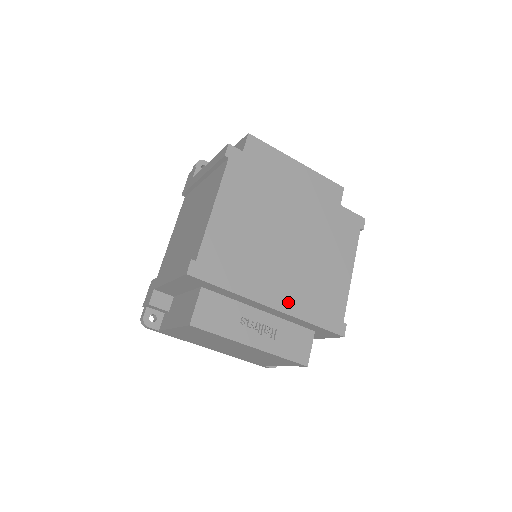
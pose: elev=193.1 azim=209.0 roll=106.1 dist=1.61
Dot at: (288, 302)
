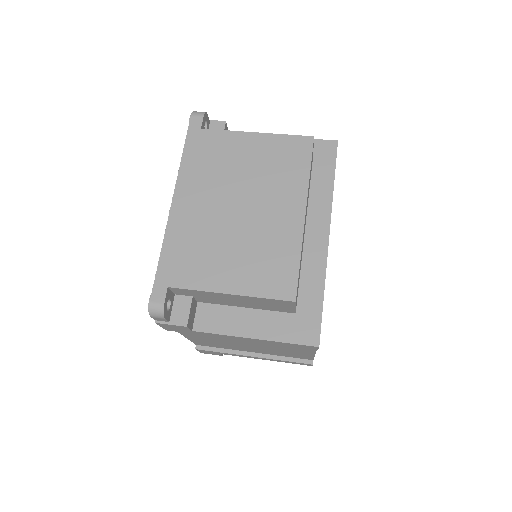
Dot at: occluded
